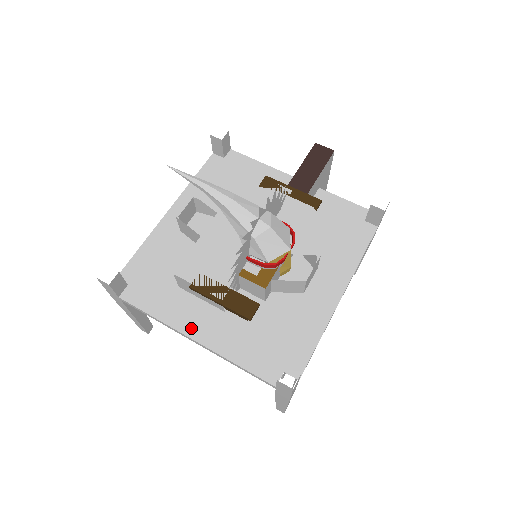
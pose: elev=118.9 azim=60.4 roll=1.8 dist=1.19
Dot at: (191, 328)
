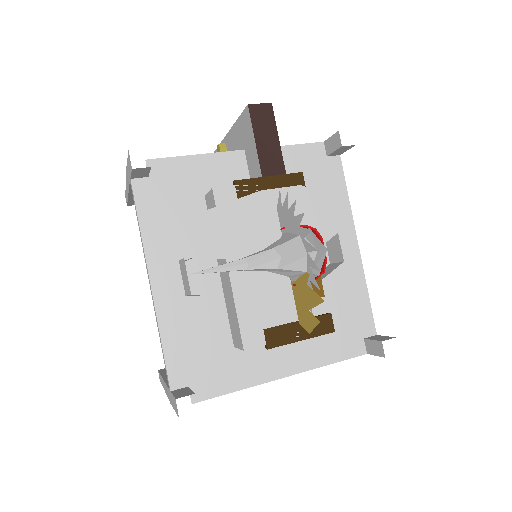
Dot at: (276, 370)
